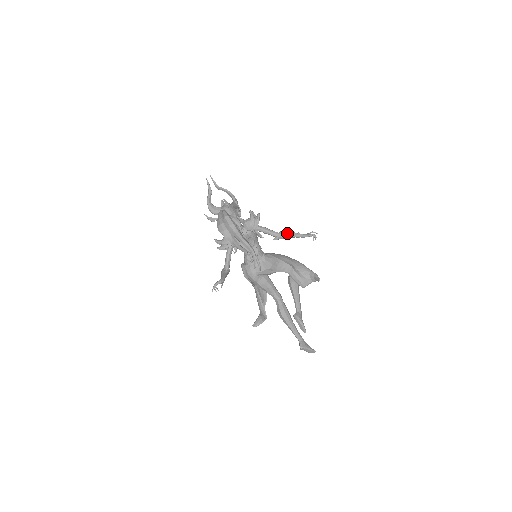
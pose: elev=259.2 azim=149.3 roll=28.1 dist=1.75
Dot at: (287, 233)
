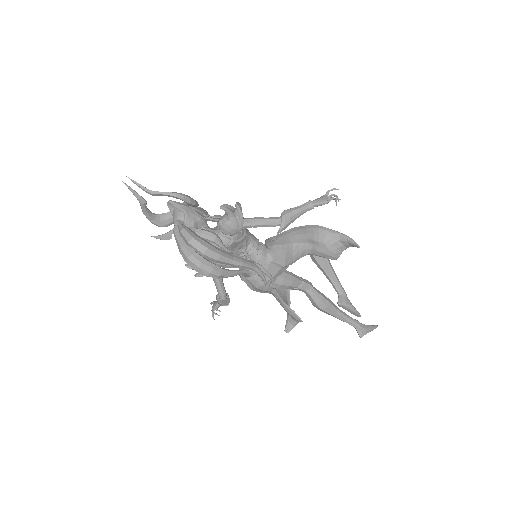
Dot at: (293, 213)
